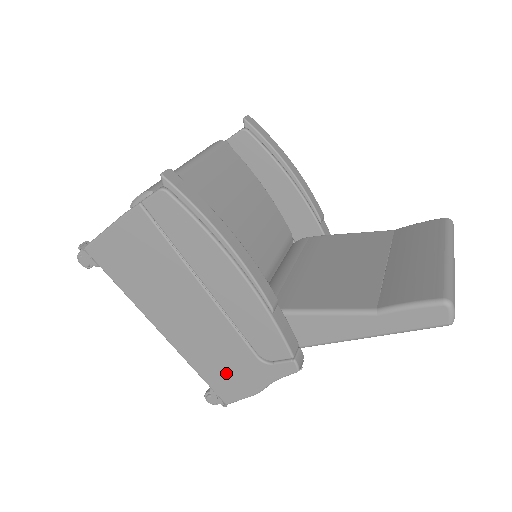
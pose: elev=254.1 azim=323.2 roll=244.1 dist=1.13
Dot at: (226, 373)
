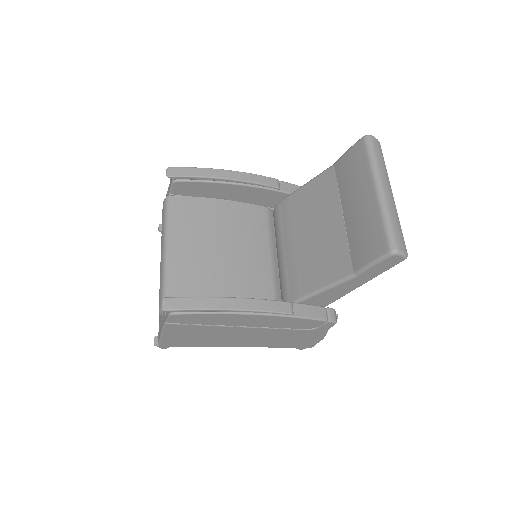
Dot at: (296, 341)
